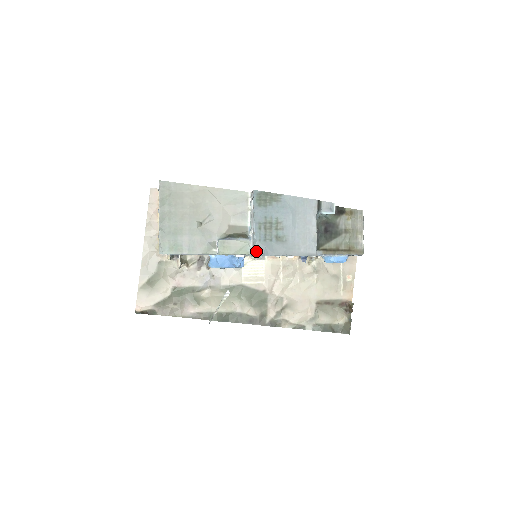
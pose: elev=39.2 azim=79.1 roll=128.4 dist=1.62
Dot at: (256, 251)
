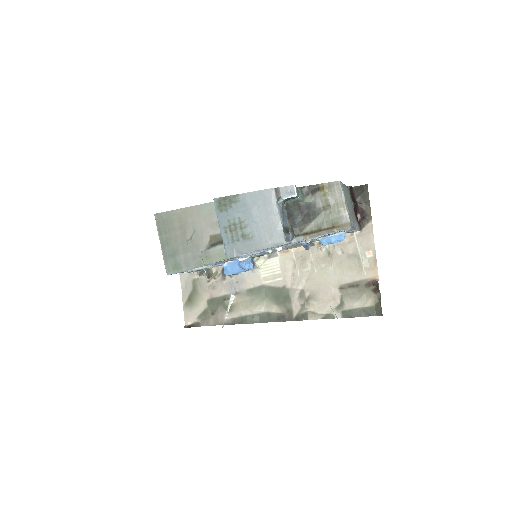
Dot at: (227, 254)
